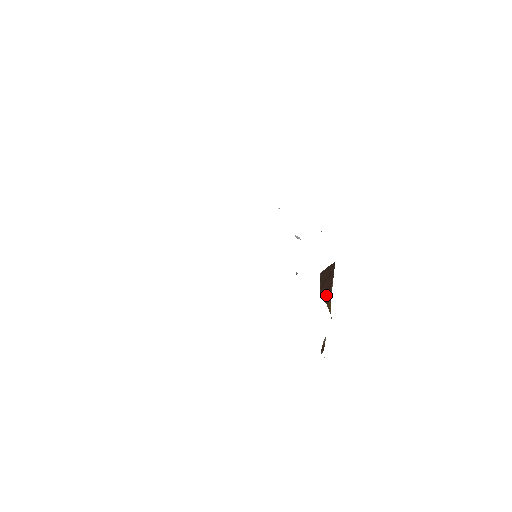
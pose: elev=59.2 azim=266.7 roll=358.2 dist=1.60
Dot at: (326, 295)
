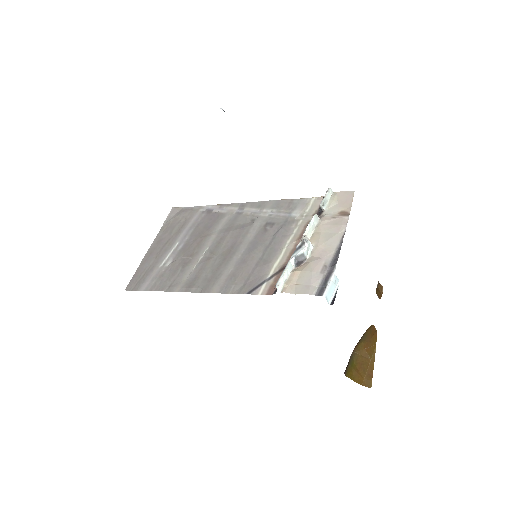
Dot at: (361, 339)
